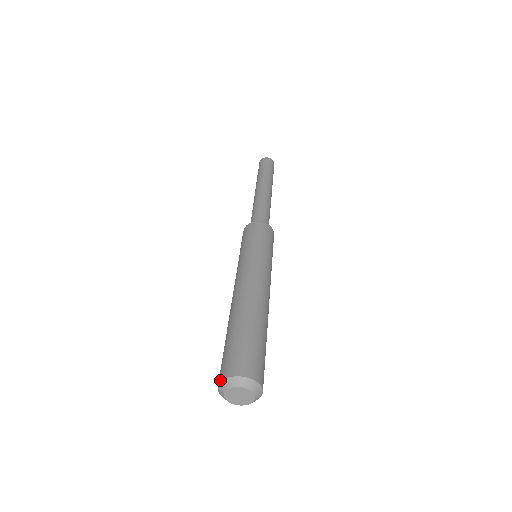
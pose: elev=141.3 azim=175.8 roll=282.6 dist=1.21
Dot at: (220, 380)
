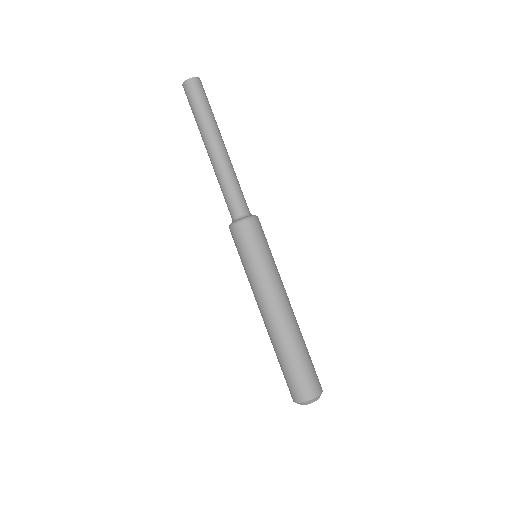
Dot at: (295, 402)
